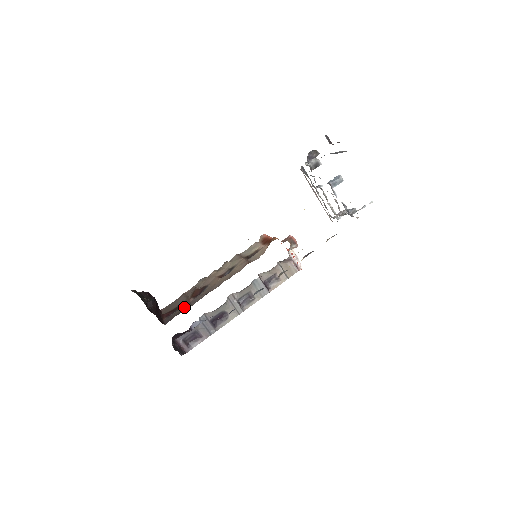
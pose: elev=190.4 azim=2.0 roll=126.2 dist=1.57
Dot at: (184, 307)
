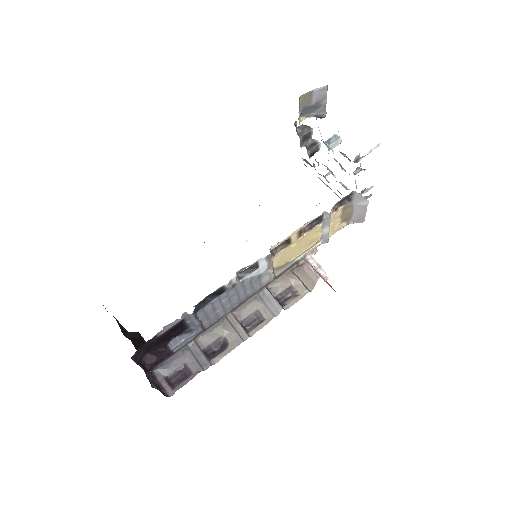
Dot at: occluded
